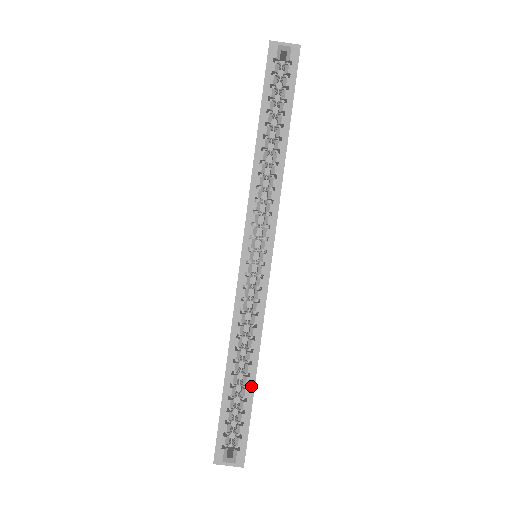
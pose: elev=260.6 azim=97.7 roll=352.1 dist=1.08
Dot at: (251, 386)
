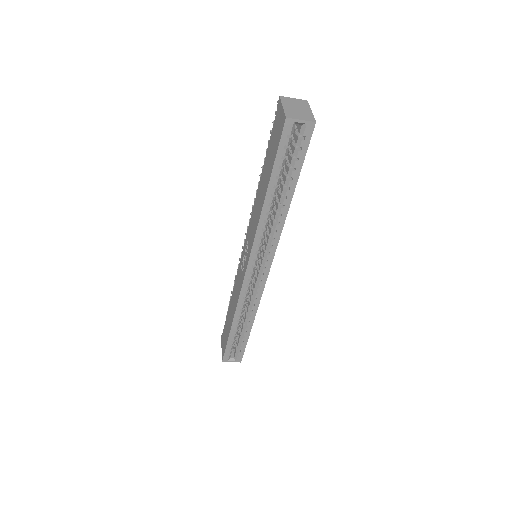
Dot at: (248, 331)
